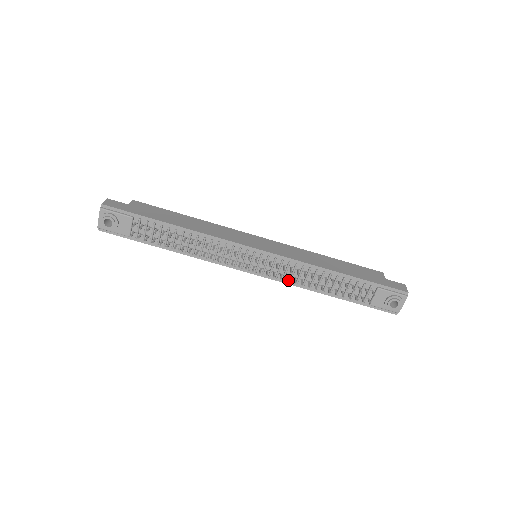
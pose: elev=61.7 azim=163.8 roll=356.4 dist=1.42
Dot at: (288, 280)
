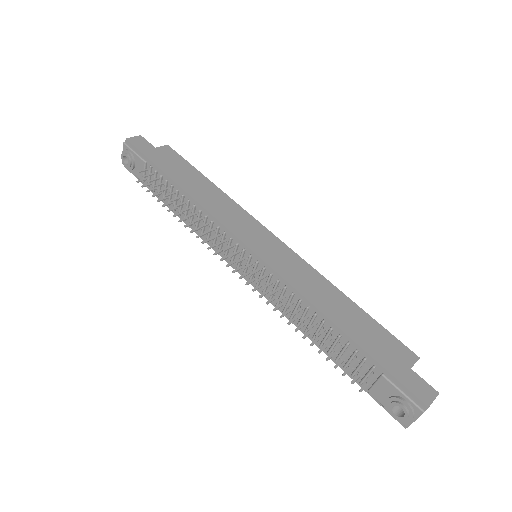
Dot at: (268, 302)
